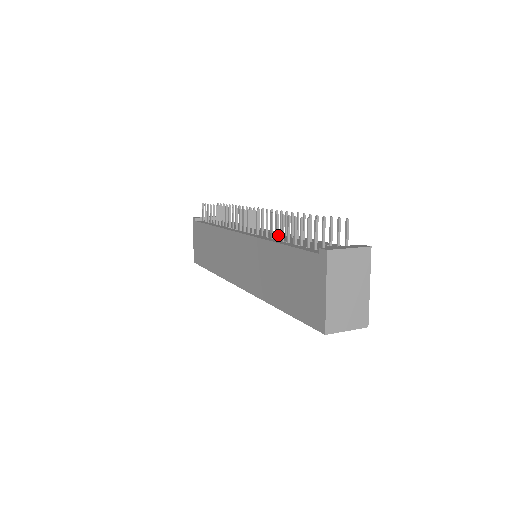
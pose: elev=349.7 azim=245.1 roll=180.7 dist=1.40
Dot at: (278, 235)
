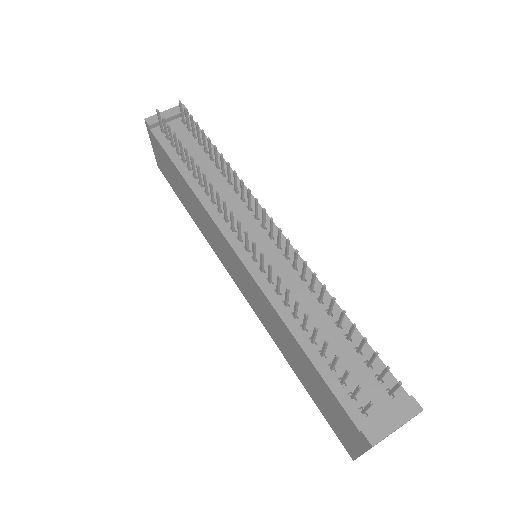
Dot at: (296, 314)
